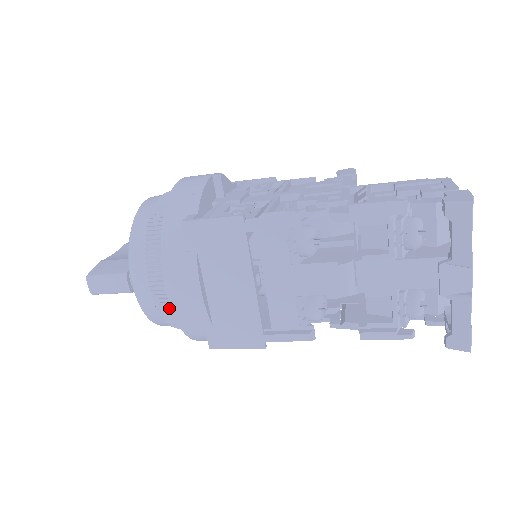
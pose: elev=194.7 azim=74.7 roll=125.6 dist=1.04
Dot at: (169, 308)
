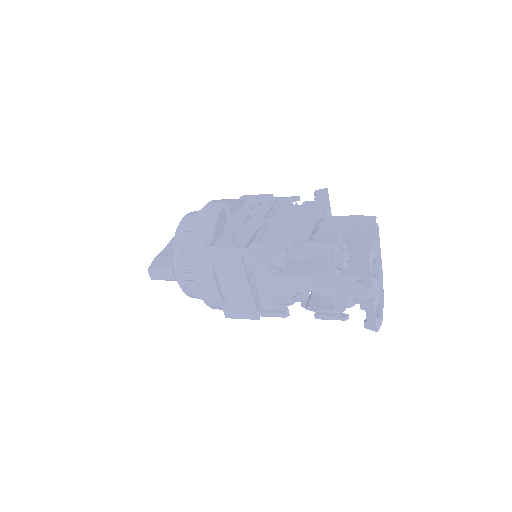
Dot at: occluded
